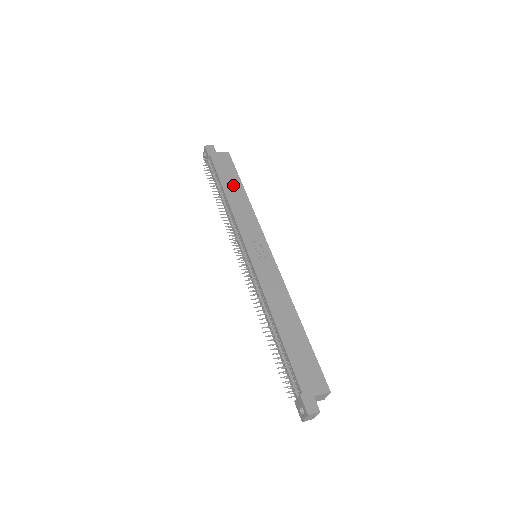
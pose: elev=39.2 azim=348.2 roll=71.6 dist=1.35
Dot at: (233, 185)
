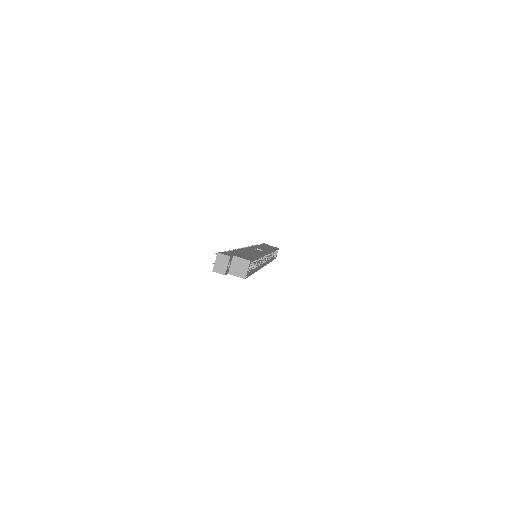
Dot at: (268, 247)
